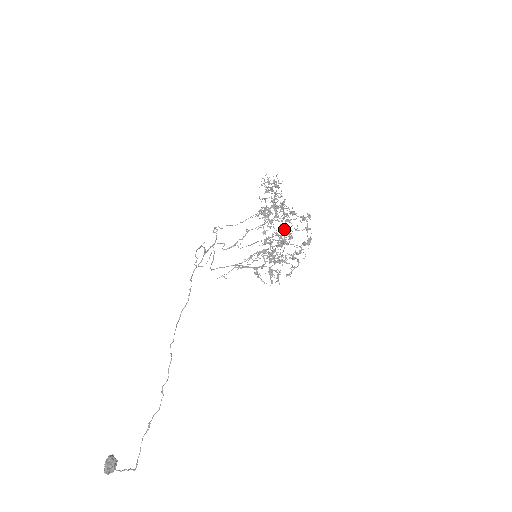
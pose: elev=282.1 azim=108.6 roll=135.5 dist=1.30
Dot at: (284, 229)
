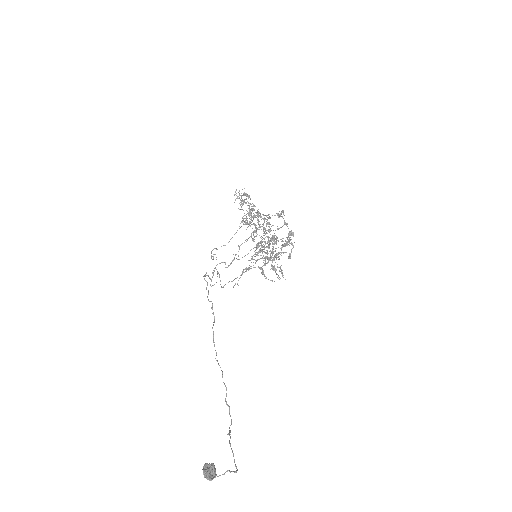
Dot at: (268, 231)
